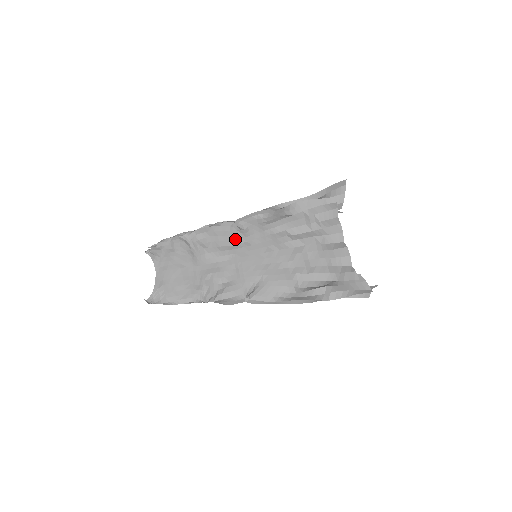
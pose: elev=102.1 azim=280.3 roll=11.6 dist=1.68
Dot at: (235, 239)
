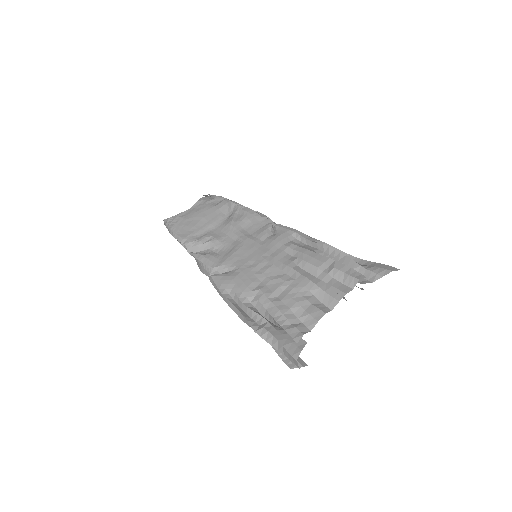
Dot at: (258, 232)
